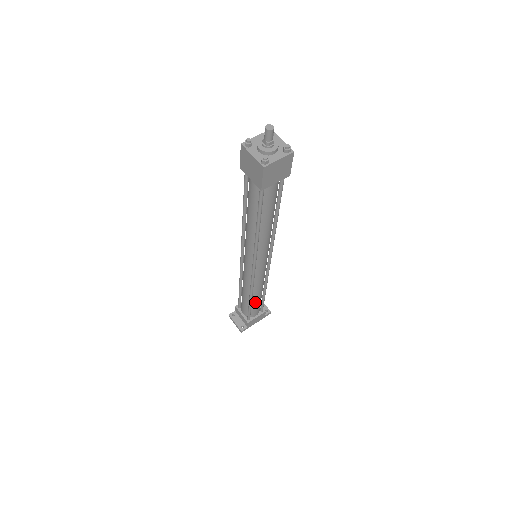
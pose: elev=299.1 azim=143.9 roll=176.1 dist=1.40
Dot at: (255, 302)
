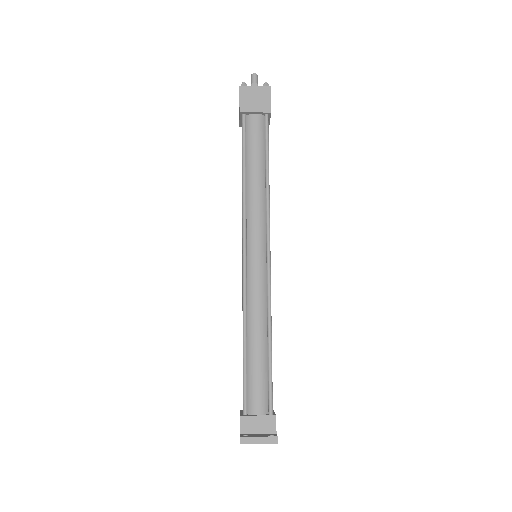
Dot at: occluded
